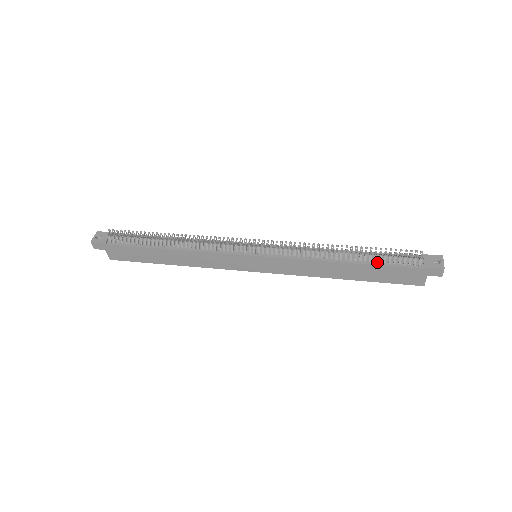
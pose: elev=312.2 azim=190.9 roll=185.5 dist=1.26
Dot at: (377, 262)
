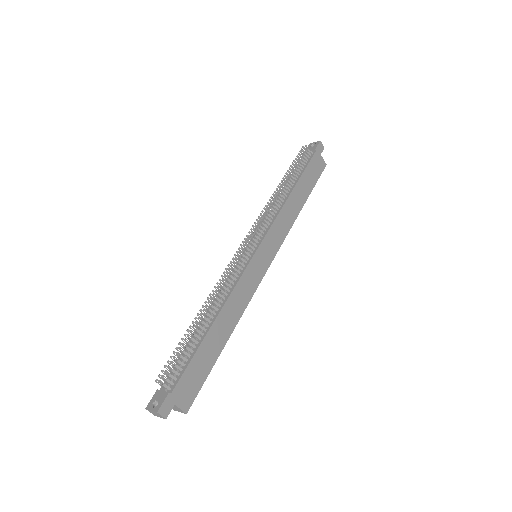
Dot at: (300, 174)
